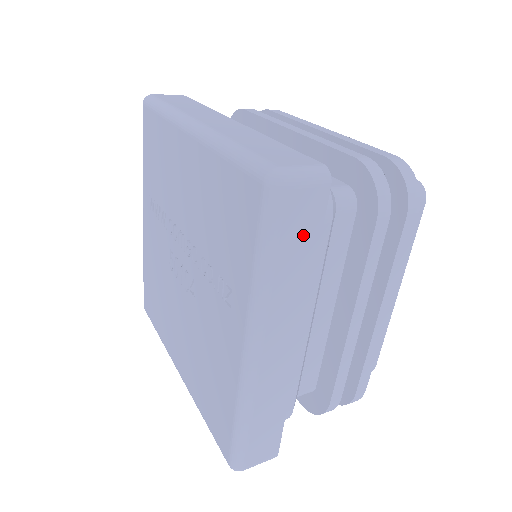
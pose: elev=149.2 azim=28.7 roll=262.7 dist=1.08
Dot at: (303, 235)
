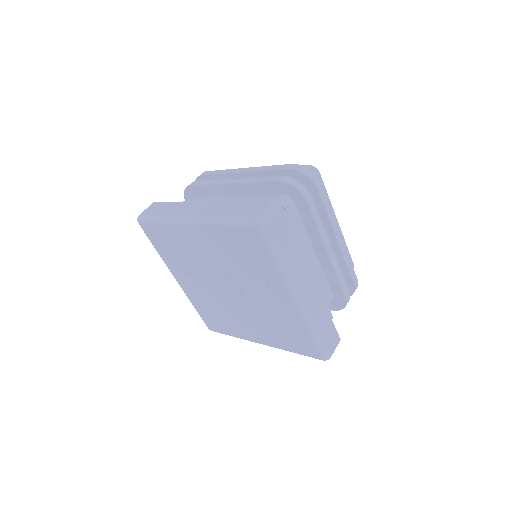
Dot at: (285, 234)
